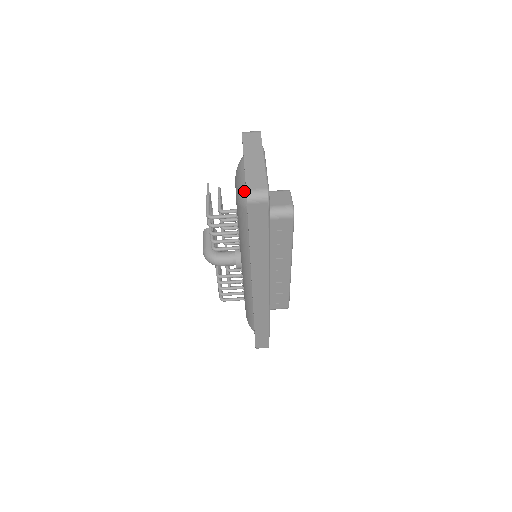
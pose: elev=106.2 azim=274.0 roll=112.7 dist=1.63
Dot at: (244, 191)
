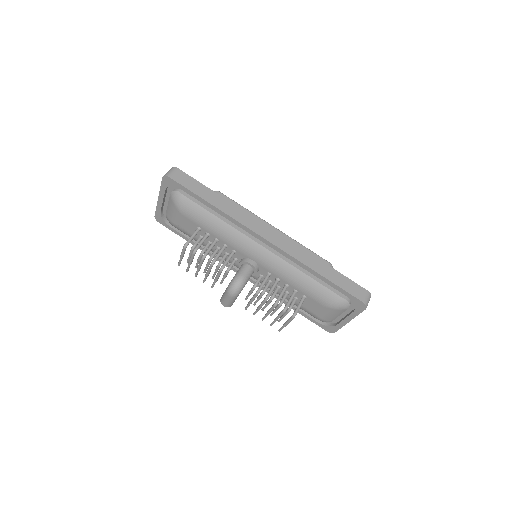
Dot at: (171, 195)
